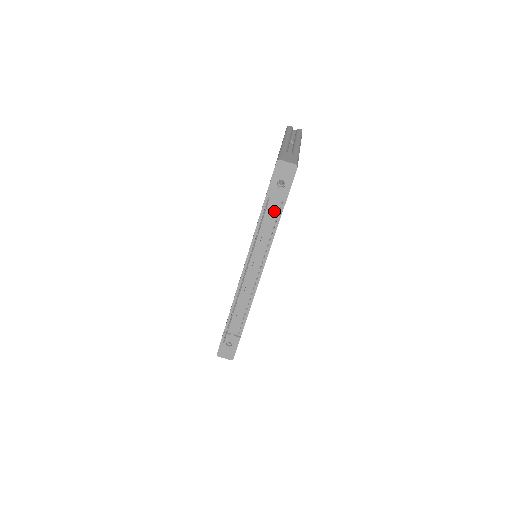
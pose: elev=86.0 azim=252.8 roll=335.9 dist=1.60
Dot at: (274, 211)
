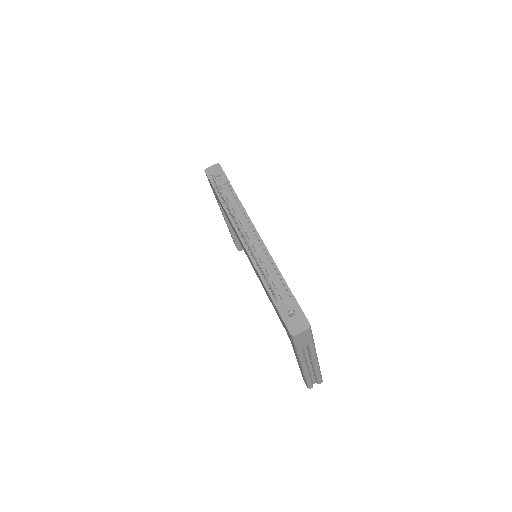
Dot at: (228, 194)
